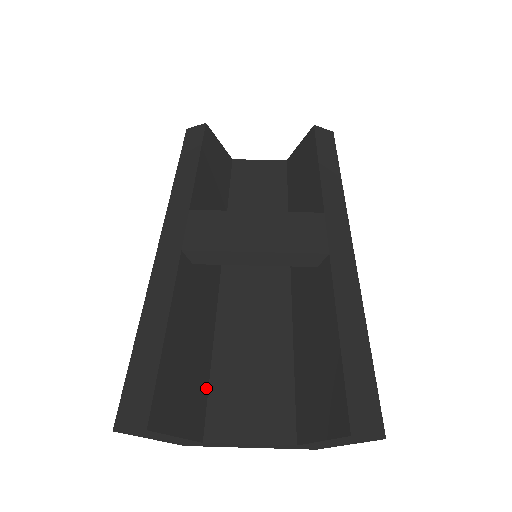
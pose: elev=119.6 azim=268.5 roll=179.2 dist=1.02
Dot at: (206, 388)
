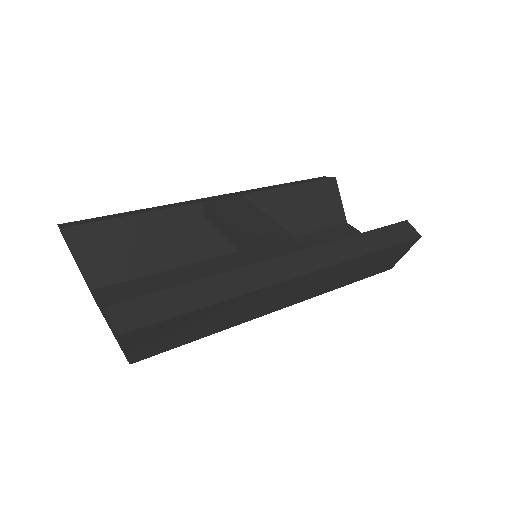
Dot at: (130, 277)
